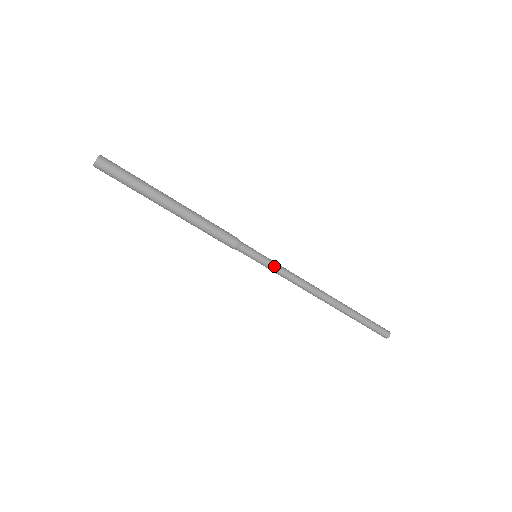
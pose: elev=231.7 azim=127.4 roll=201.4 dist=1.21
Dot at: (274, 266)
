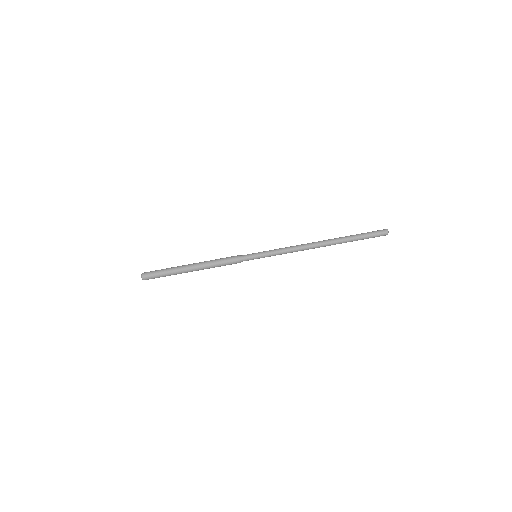
Dot at: (269, 252)
